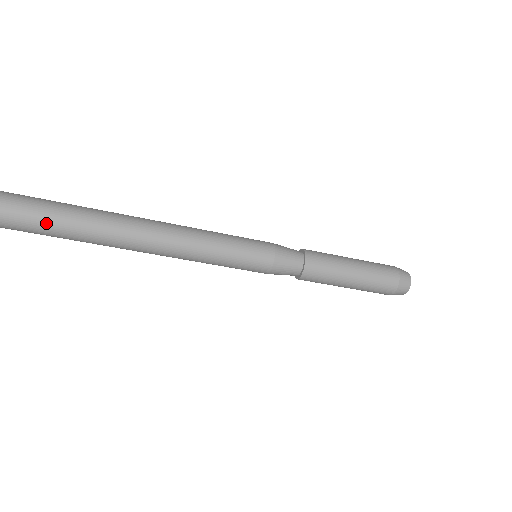
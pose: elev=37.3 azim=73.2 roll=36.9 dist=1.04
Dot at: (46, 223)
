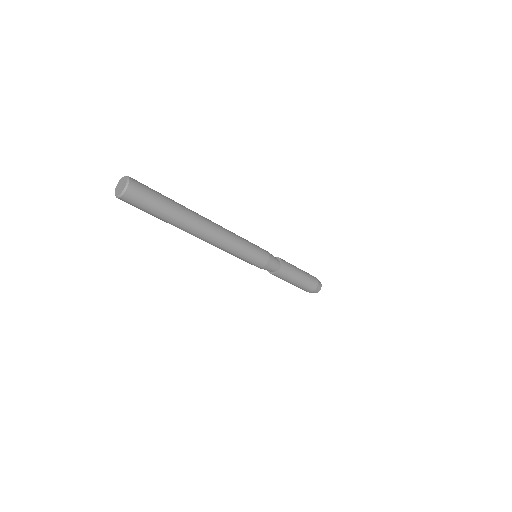
Dot at: (161, 215)
